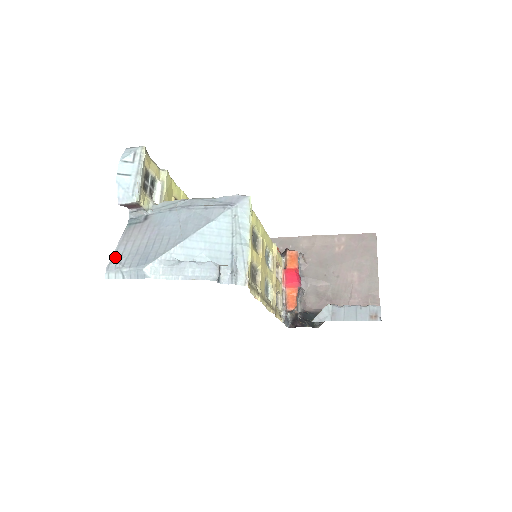
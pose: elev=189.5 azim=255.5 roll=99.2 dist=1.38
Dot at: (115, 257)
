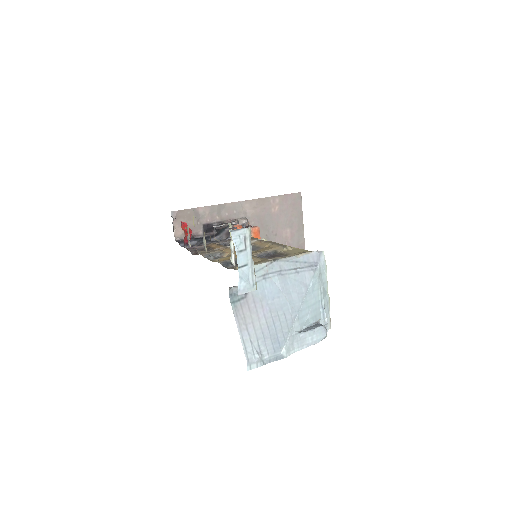
Dot at: (247, 347)
